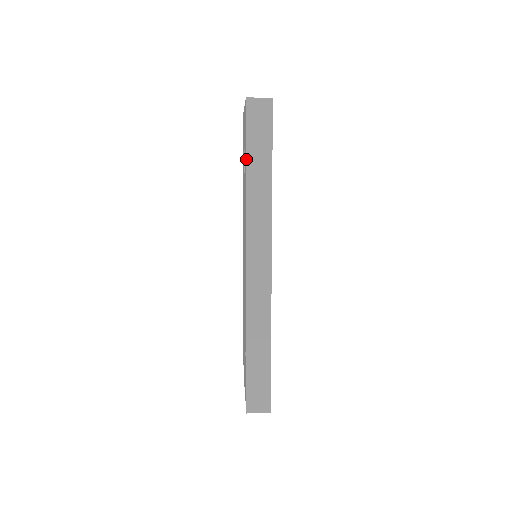
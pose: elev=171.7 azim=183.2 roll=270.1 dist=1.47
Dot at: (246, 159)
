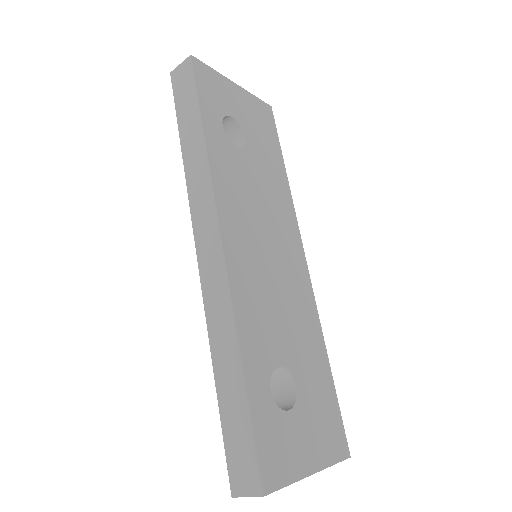
Dot at: (179, 131)
